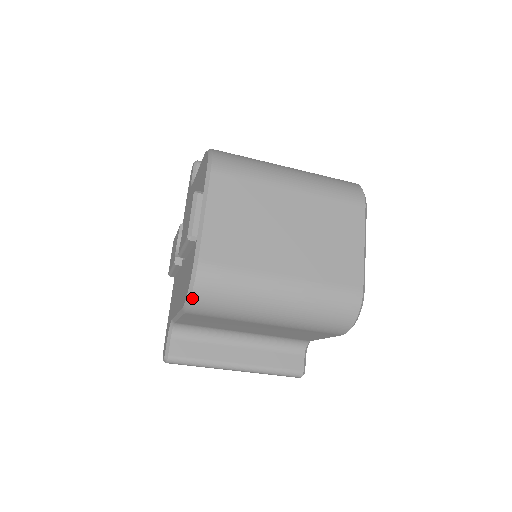
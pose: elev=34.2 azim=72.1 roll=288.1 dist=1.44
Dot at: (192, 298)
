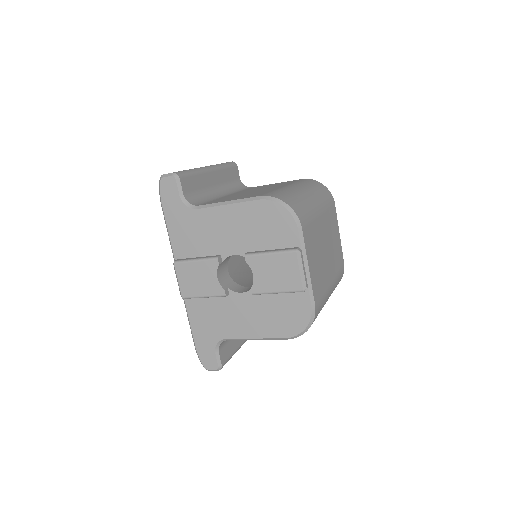
Dot at: occluded
